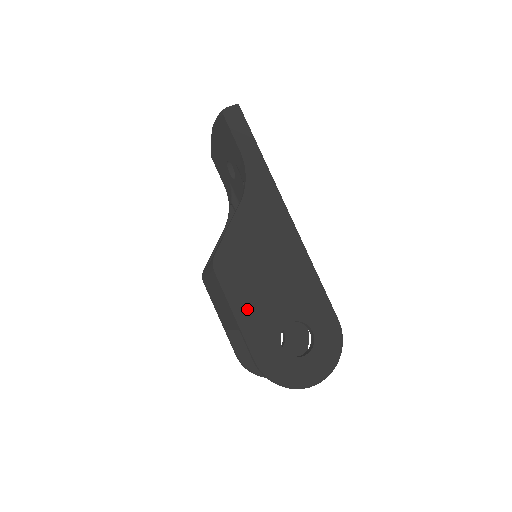
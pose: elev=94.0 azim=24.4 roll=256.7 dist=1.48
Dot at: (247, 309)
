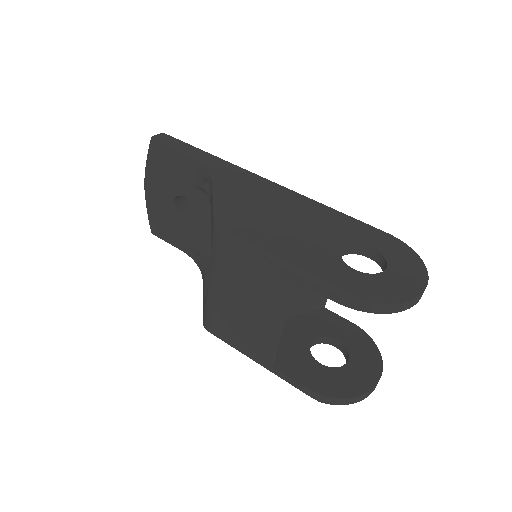
Dot at: (286, 250)
